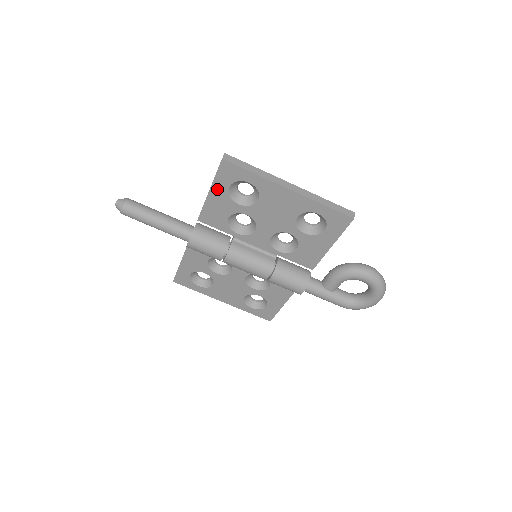
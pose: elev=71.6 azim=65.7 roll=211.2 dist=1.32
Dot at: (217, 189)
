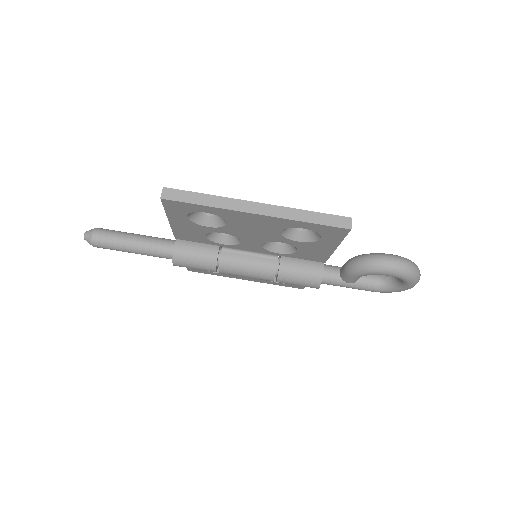
Dot at: (175, 219)
